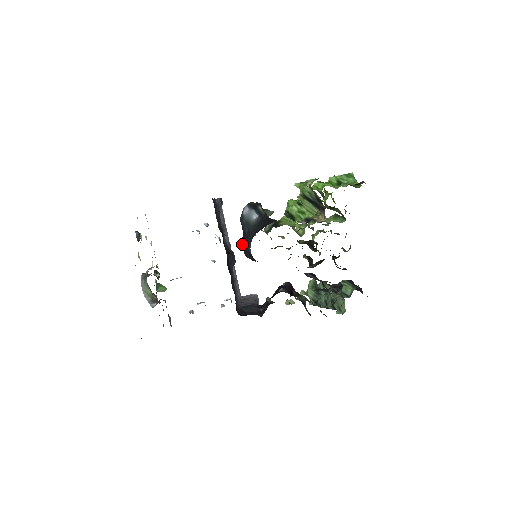
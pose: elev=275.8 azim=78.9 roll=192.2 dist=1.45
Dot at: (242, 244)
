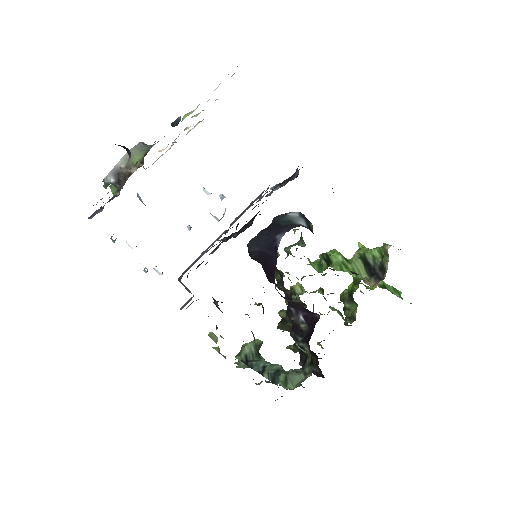
Dot at: (259, 232)
